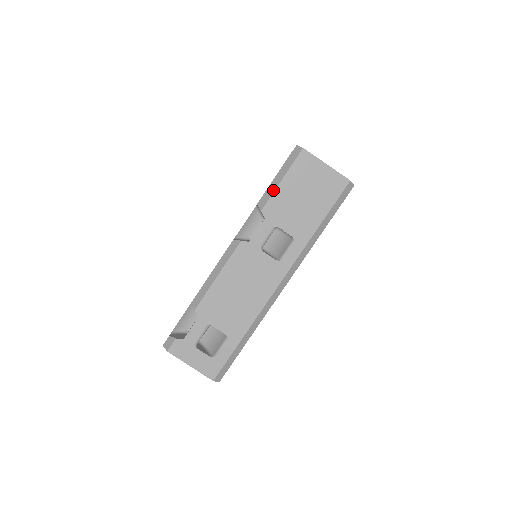
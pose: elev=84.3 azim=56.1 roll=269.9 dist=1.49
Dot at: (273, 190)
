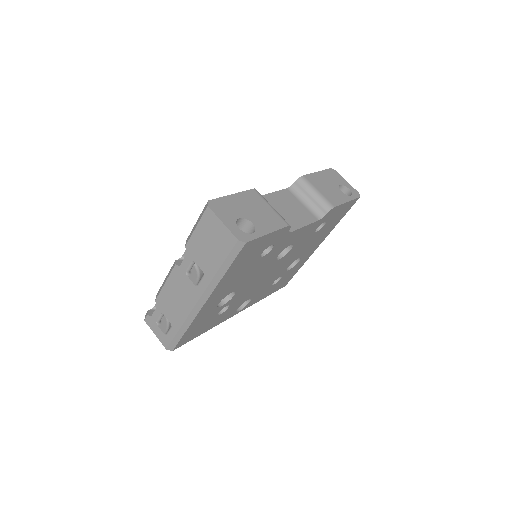
Dot at: (192, 233)
